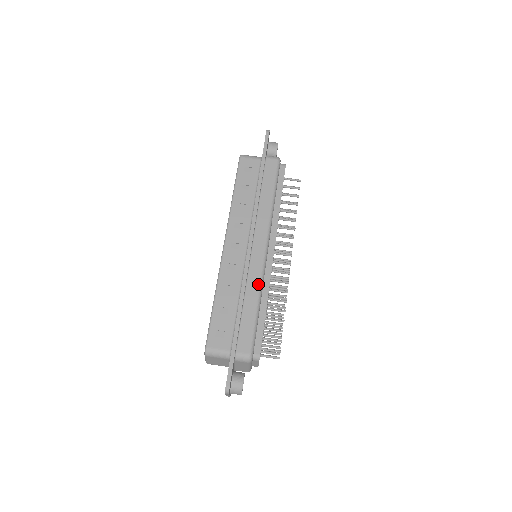
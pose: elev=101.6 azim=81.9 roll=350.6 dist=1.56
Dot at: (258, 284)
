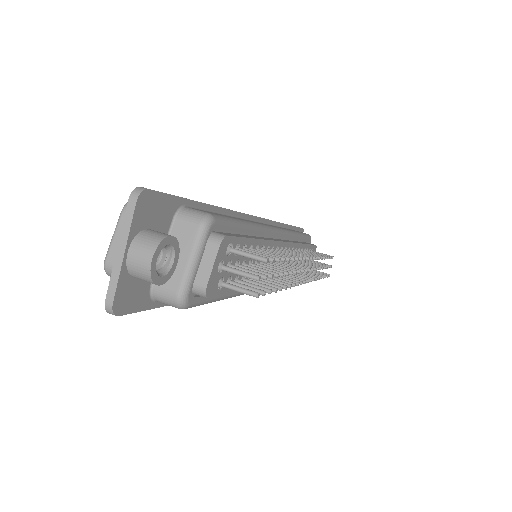
Dot at: occluded
